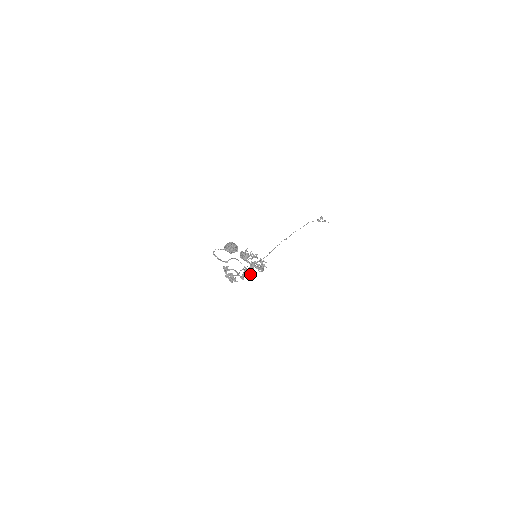
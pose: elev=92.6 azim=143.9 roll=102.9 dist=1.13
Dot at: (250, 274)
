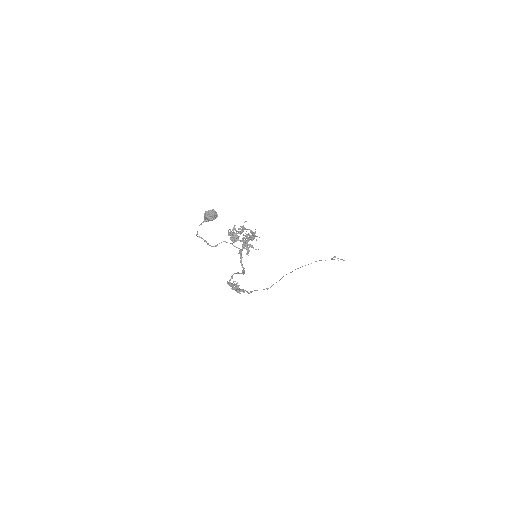
Dot at: (246, 254)
